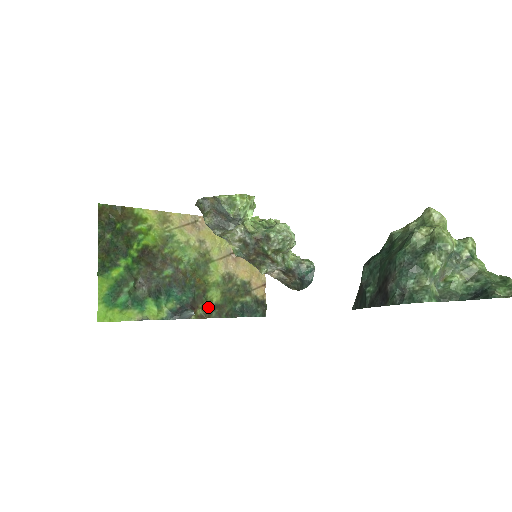
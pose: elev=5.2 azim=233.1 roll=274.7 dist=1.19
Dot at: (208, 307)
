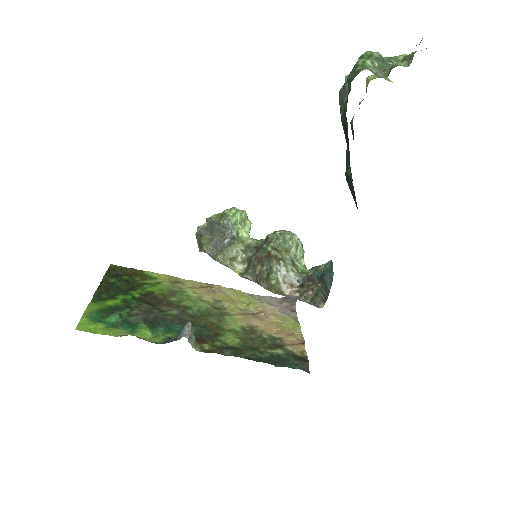
Dot at: (220, 346)
